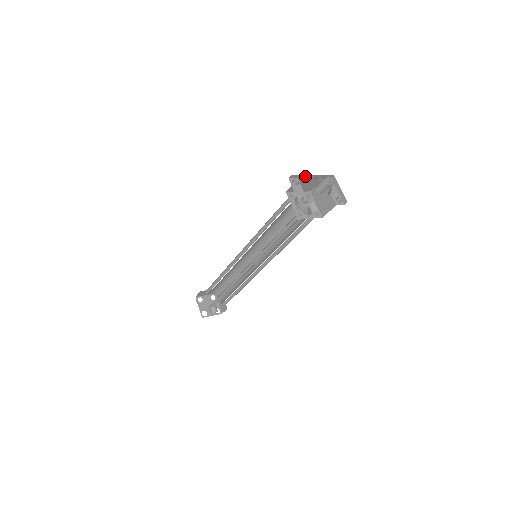
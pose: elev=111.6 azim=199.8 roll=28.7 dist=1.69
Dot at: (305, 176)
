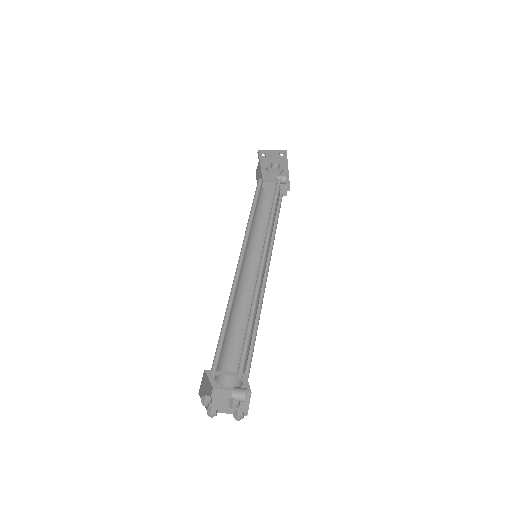
Dot at: (259, 165)
